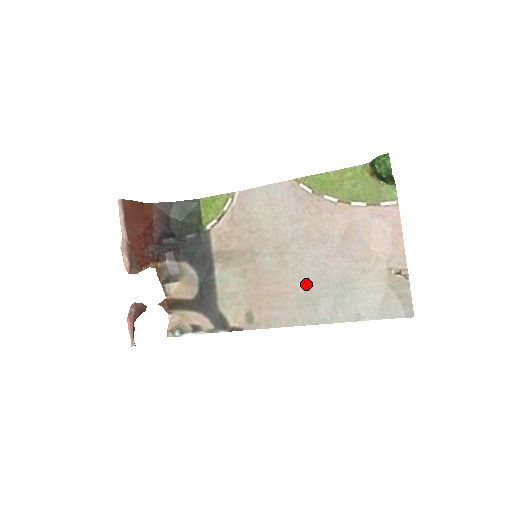
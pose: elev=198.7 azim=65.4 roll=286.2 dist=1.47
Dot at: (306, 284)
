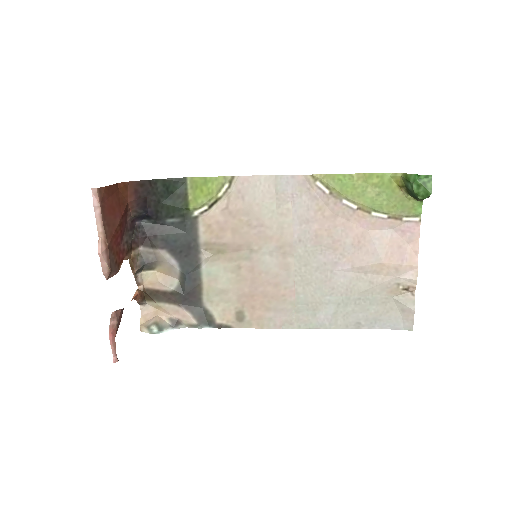
Dot at: (308, 289)
